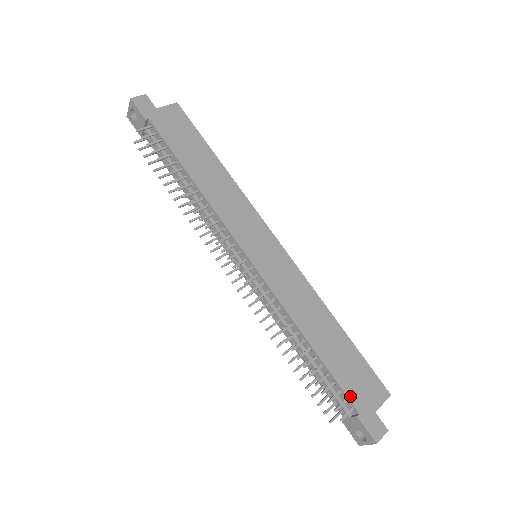
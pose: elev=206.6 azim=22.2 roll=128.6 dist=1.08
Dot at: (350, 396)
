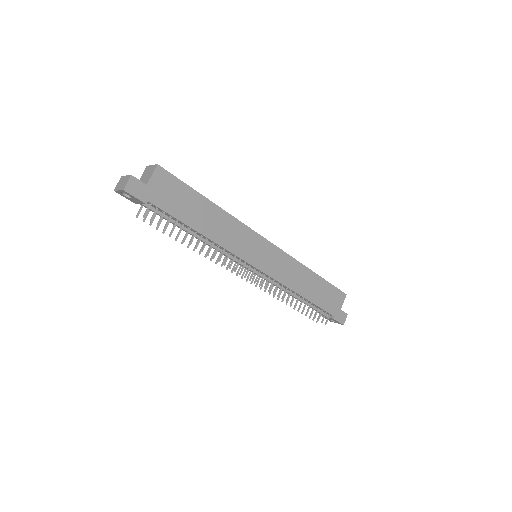
Dot at: (328, 311)
